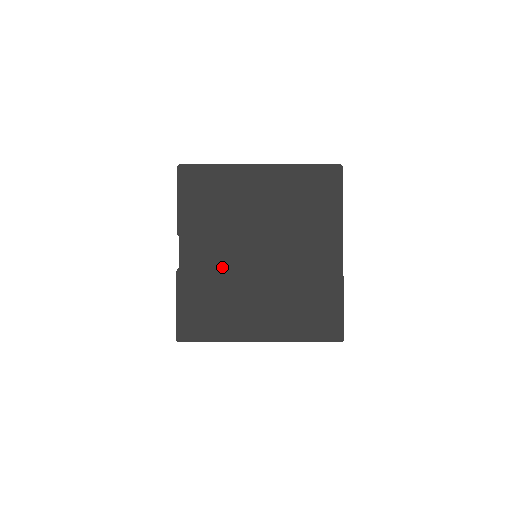
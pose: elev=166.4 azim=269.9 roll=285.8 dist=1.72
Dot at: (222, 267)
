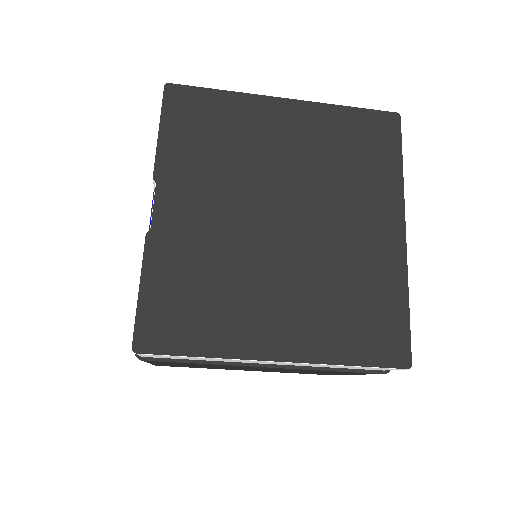
Dot at: (221, 235)
